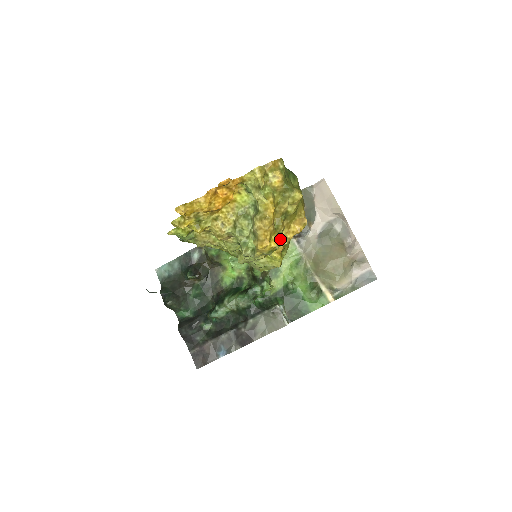
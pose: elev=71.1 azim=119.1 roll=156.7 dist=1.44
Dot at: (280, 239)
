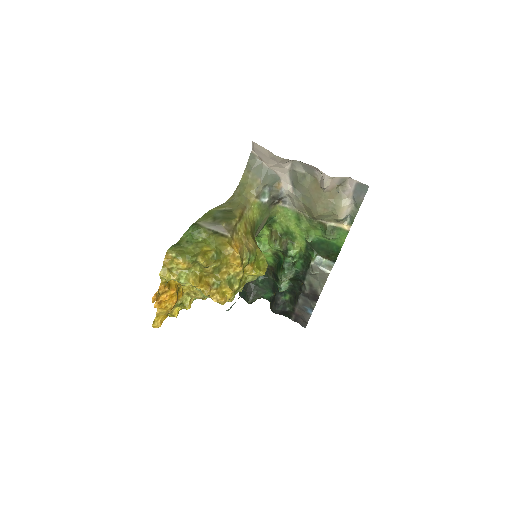
Dot at: (234, 278)
